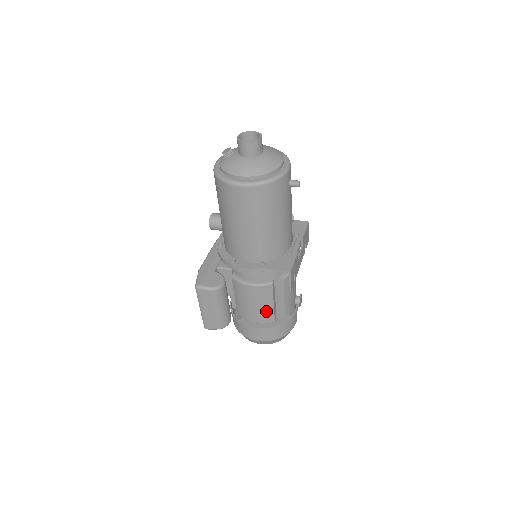
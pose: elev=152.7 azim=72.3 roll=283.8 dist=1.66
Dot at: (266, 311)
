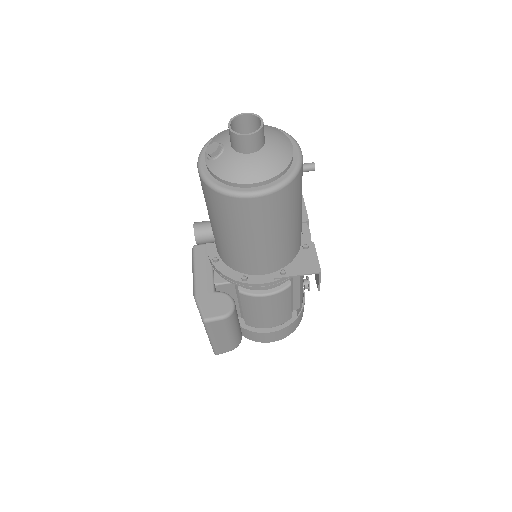
Dot at: (283, 313)
